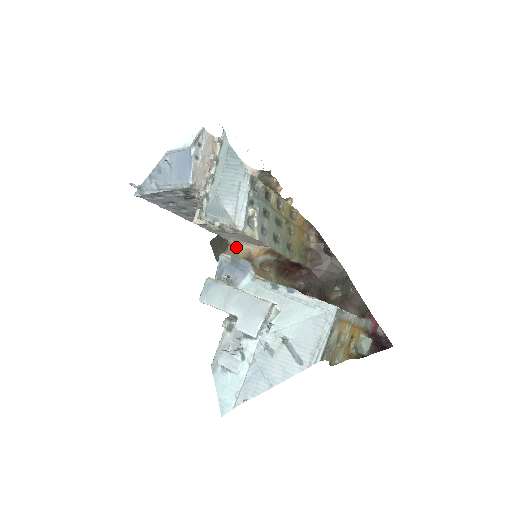
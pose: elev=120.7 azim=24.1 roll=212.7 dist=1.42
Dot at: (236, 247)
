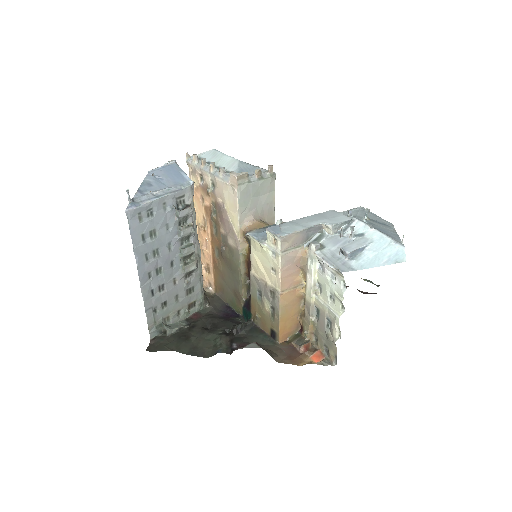
Dot at: (257, 221)
